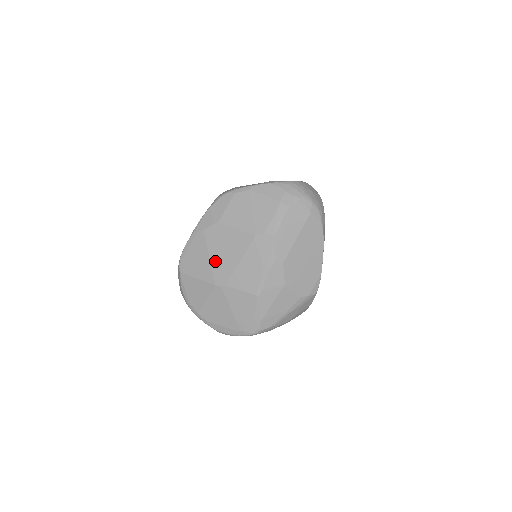
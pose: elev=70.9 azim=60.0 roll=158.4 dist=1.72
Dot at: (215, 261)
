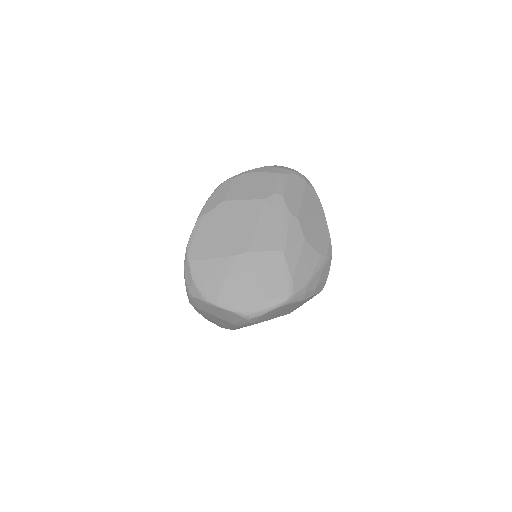
Dot at: (229, 234)
